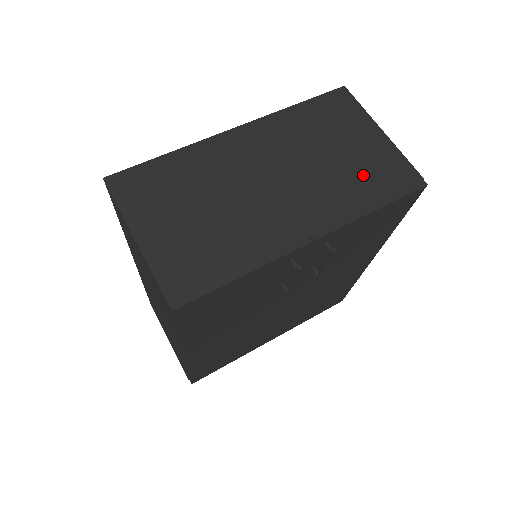
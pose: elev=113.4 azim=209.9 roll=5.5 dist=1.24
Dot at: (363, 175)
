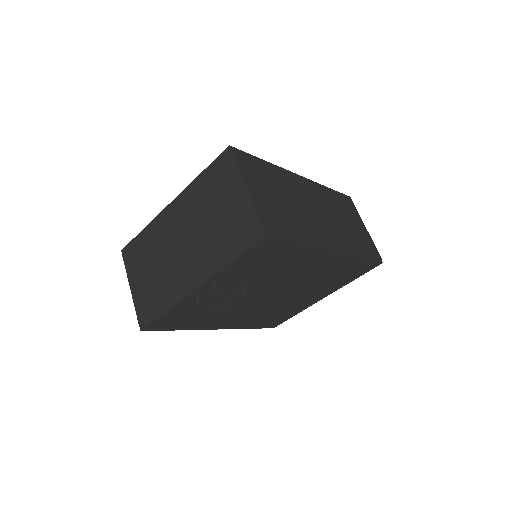
Dot at: (228, 233)
